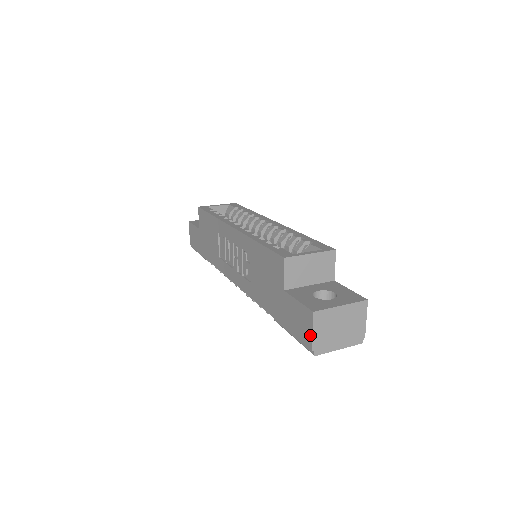
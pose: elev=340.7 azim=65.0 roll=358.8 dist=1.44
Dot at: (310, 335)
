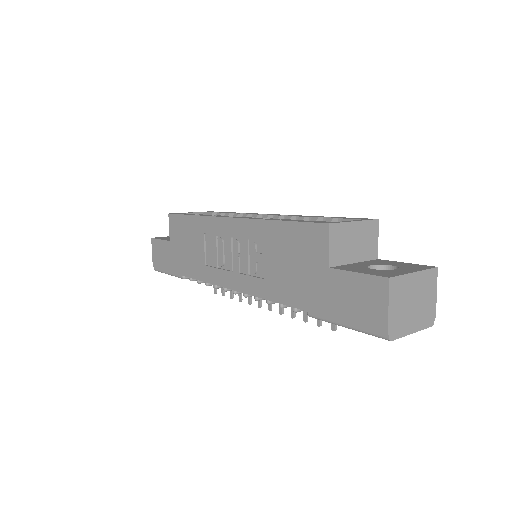
Dot at: (384, 312)
